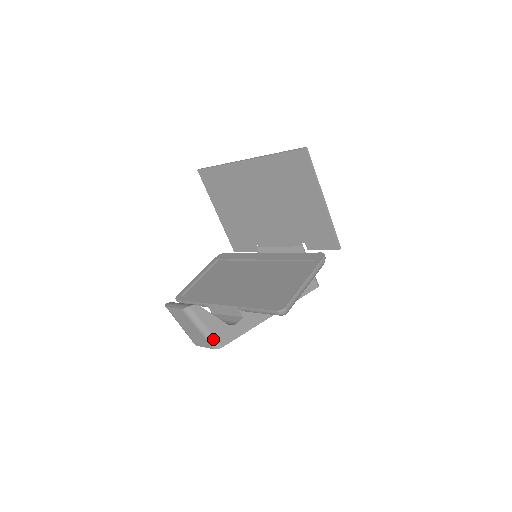
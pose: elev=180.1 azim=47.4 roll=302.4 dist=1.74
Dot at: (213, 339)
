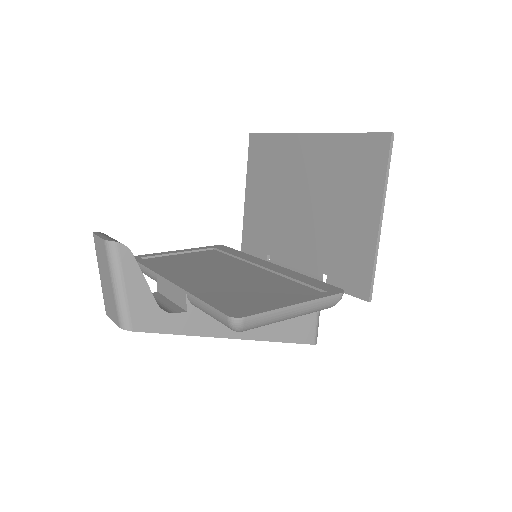
Dot at: (125, 311)
